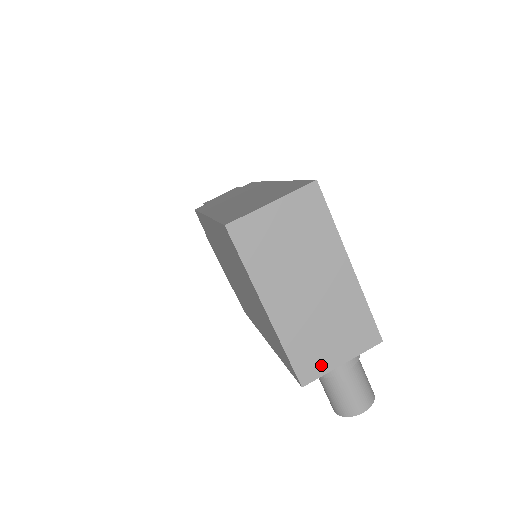
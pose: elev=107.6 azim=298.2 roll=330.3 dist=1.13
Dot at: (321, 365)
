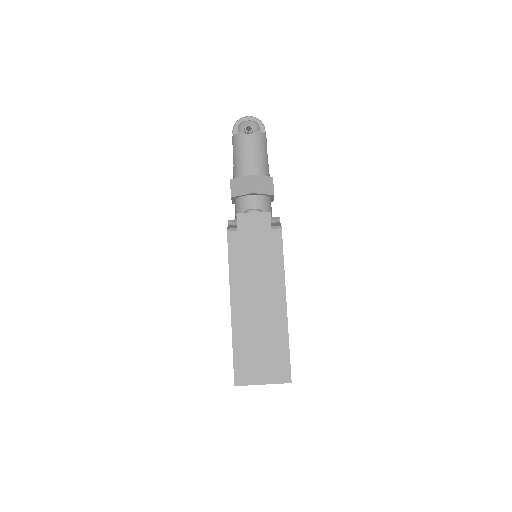
Dot at: occluded
